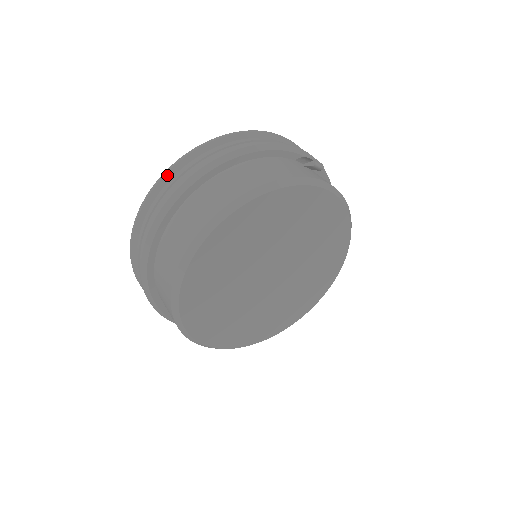
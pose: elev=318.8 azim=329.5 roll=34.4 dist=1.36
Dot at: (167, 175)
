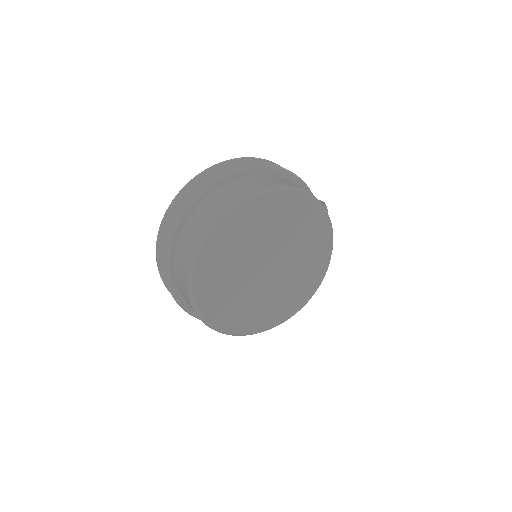
Dot at: (228, 162)
